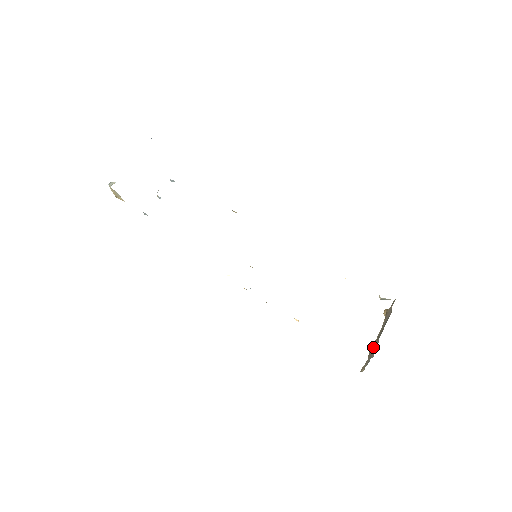
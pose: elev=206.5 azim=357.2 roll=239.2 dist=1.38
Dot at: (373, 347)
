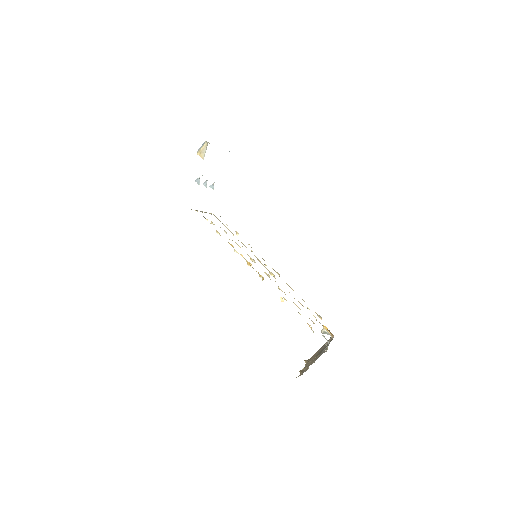
Dot at: (314, 359)
